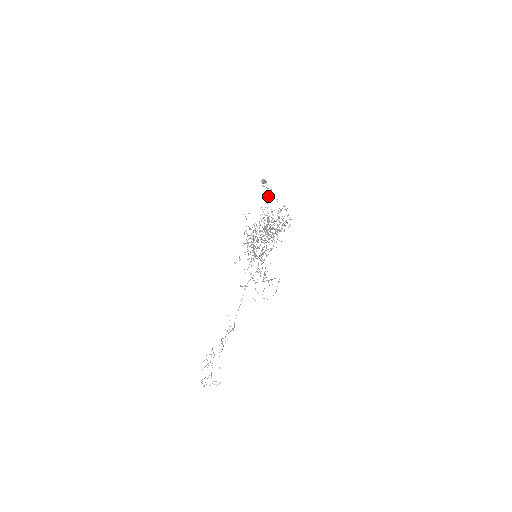
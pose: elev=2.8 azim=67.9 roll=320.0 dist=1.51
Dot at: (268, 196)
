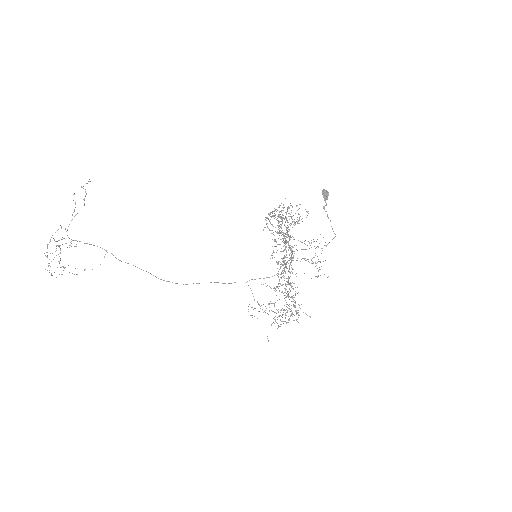
Dot at: occluded
